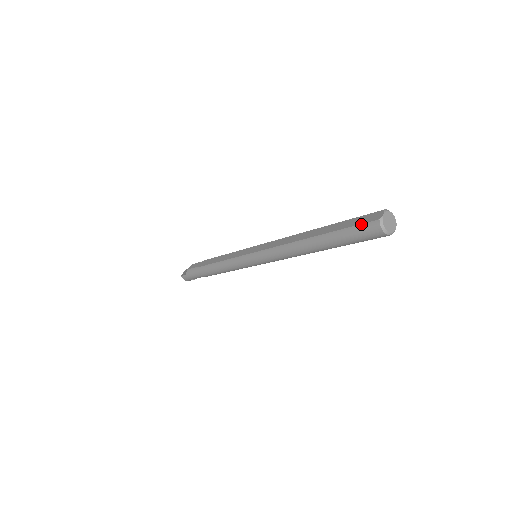
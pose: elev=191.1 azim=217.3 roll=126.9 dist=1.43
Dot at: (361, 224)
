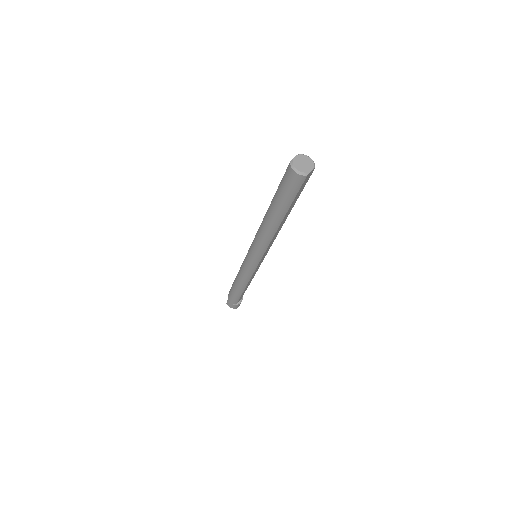
Dot at: (284, 175)
